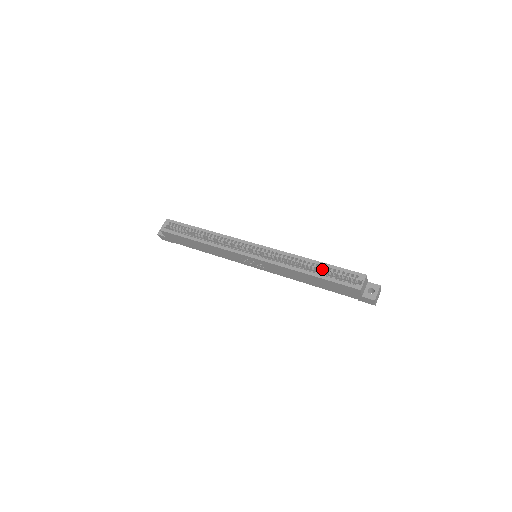
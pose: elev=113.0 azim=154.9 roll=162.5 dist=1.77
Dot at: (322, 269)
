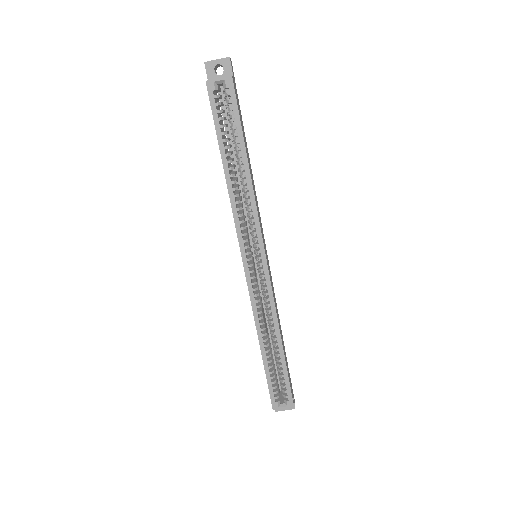
Dot at: (276, 359)
